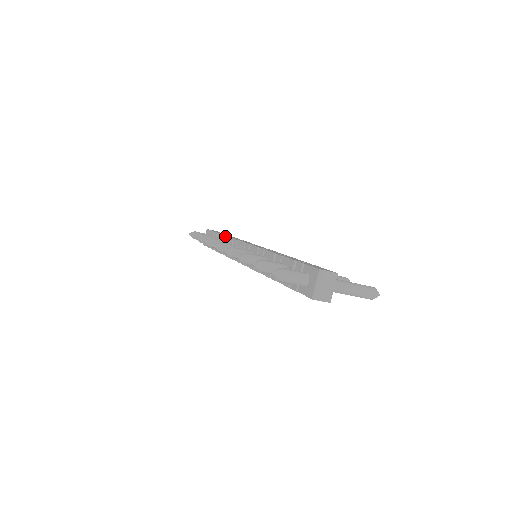
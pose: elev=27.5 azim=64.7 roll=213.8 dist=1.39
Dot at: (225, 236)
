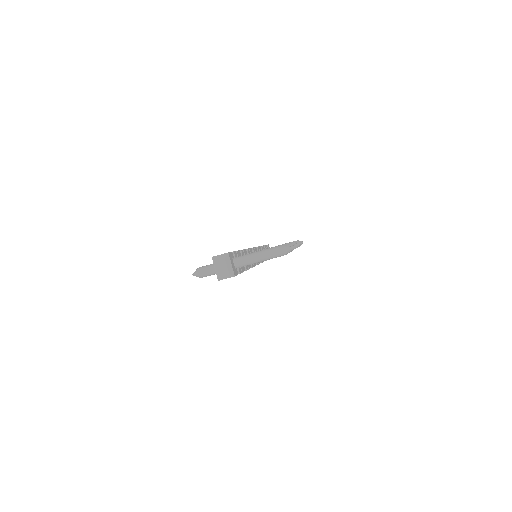
Dot at: occluded
